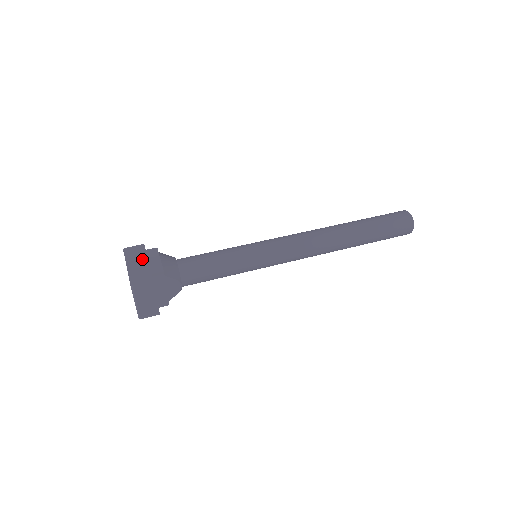
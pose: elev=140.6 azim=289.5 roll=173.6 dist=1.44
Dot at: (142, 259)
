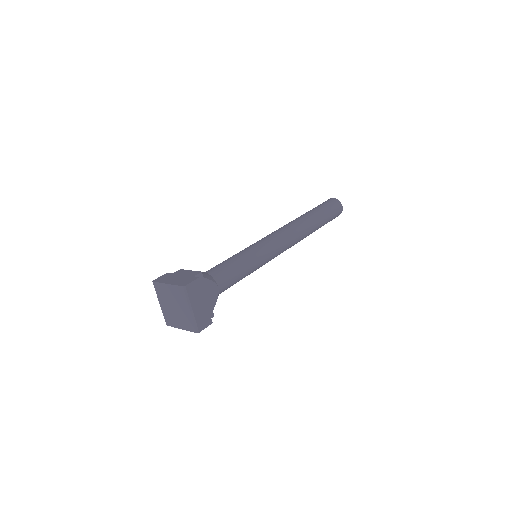
Dot at: (175, 276)
